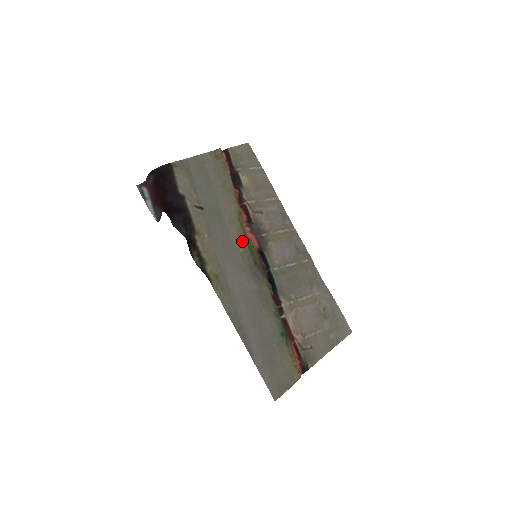
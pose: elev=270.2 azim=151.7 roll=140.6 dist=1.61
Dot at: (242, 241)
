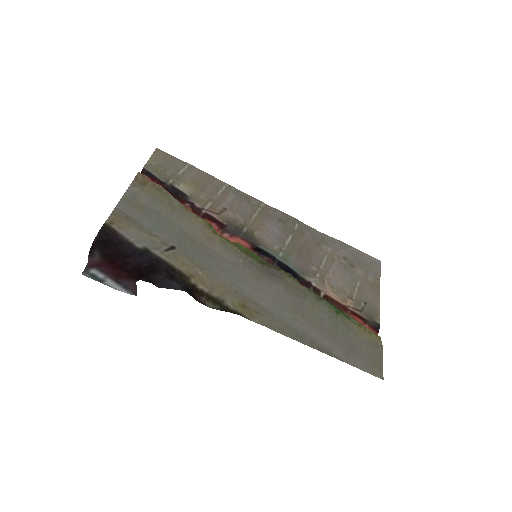
Dot at: (234, 251)
